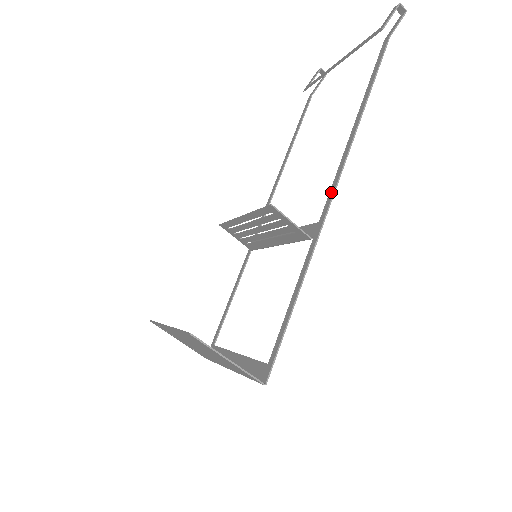
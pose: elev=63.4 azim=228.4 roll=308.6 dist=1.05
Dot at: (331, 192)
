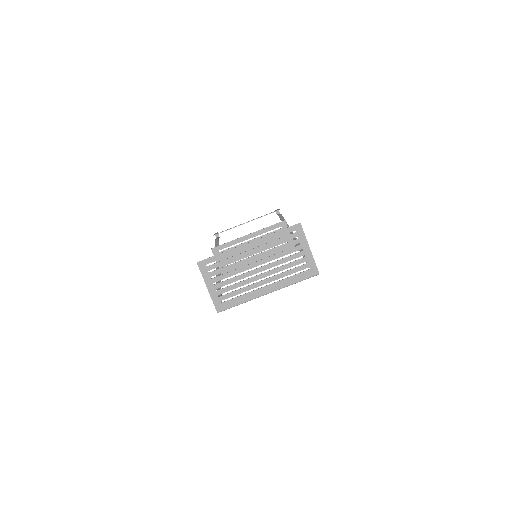
Dot at: (294, 238)
